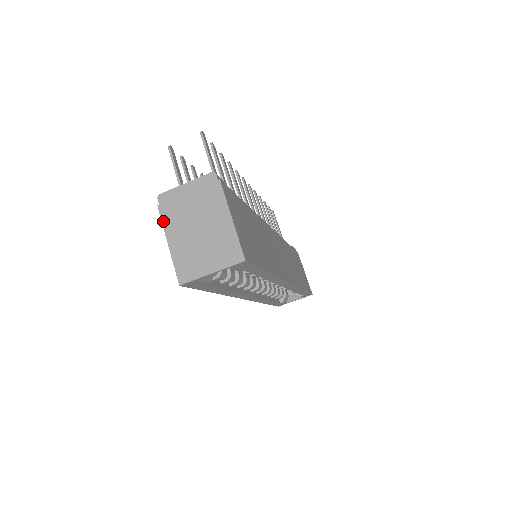
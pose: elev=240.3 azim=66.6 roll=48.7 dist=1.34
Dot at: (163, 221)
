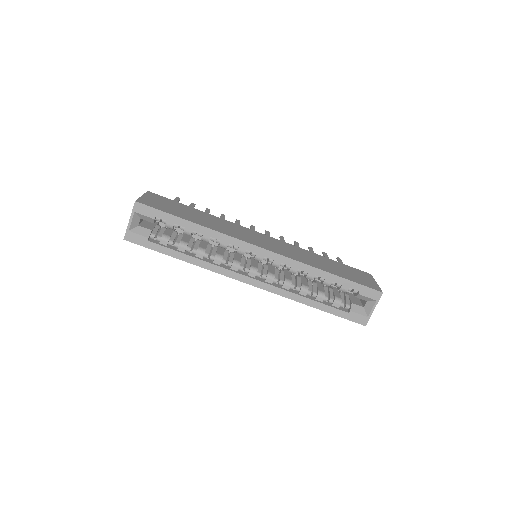
Dot at: occluded
